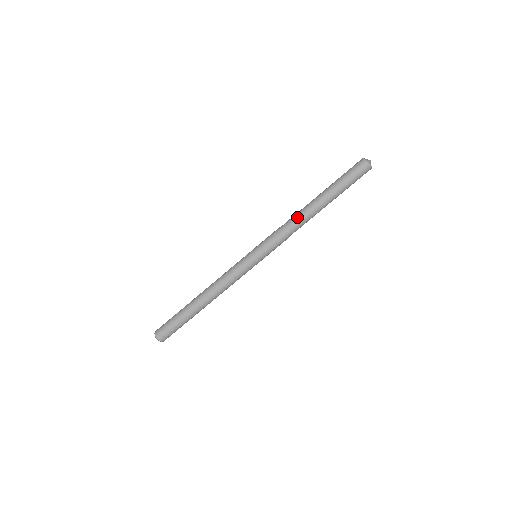
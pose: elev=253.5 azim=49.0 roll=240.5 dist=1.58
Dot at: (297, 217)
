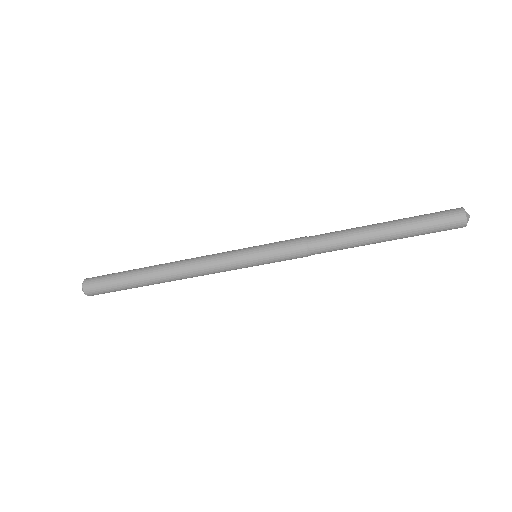
Dot at: (334, 234)
